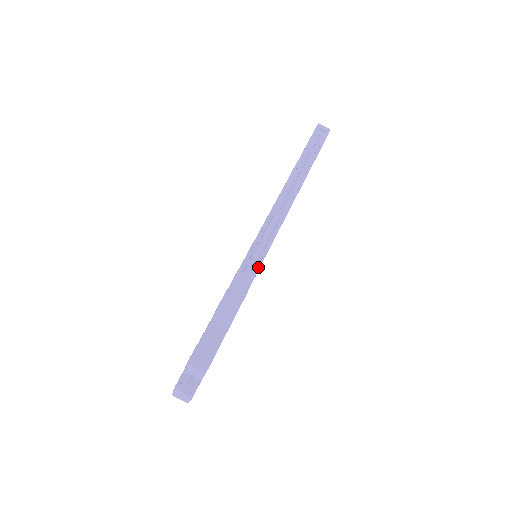
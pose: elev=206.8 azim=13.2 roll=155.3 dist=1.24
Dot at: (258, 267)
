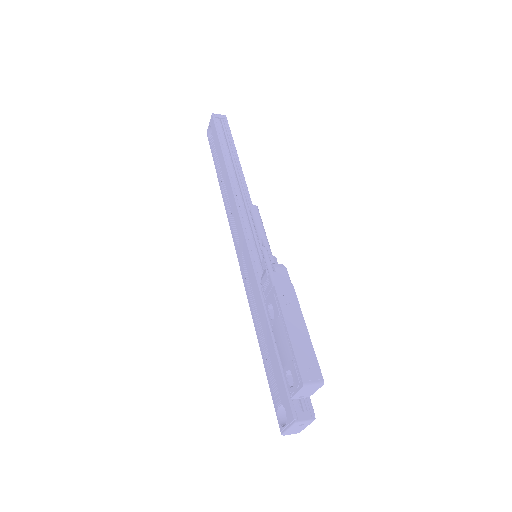
Dot at: occluded
